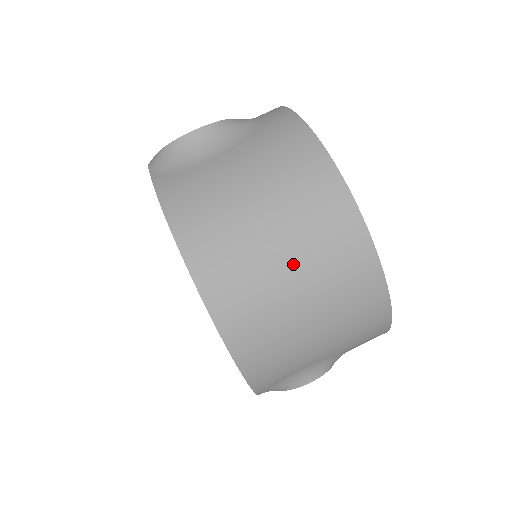
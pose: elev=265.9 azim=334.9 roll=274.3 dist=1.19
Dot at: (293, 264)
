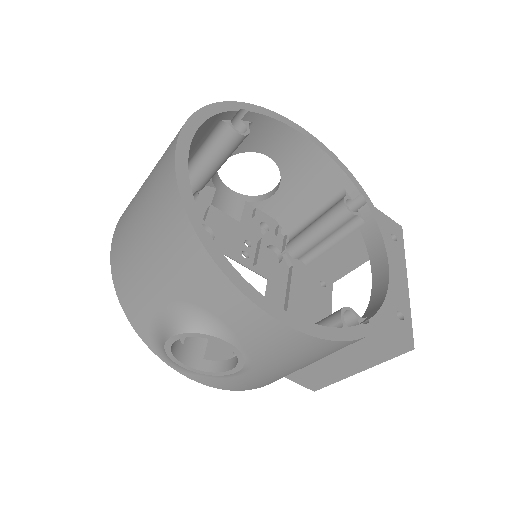
Dot at: (146, 183)
